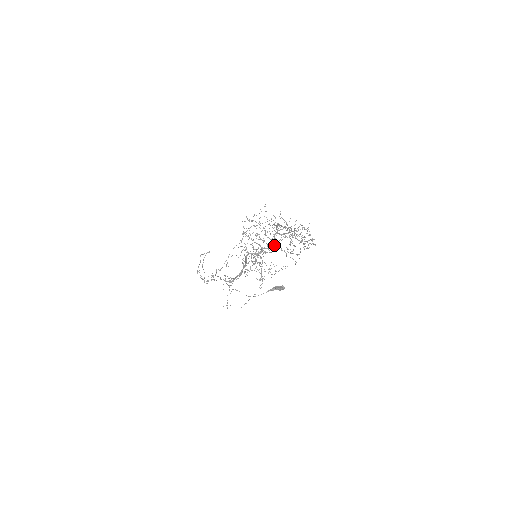
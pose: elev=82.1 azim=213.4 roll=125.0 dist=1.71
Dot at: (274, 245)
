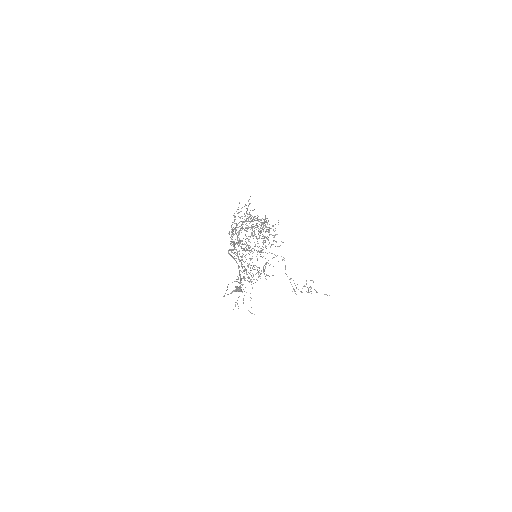
Dot at: (240, 240)
